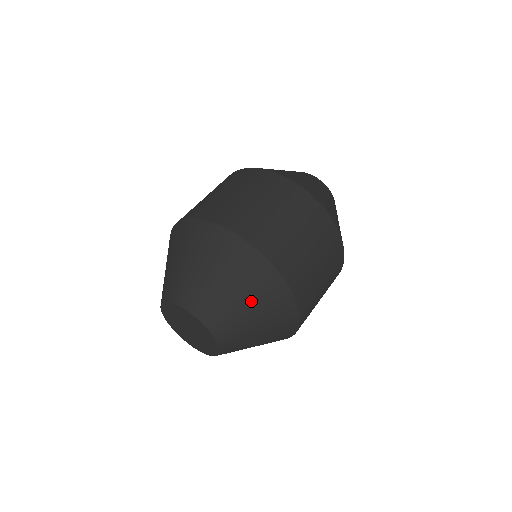
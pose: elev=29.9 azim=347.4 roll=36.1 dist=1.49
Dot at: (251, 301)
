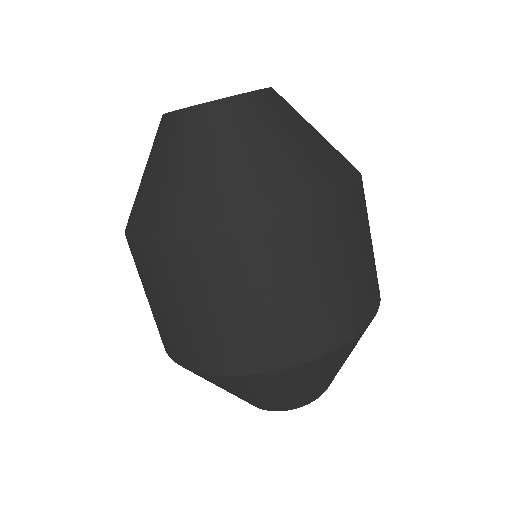
Dot at: (322, 376)
